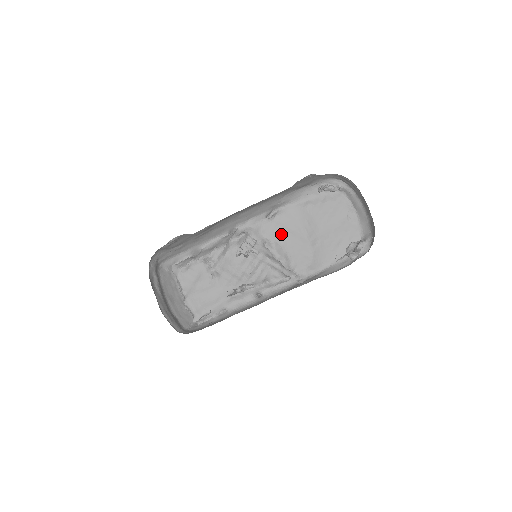
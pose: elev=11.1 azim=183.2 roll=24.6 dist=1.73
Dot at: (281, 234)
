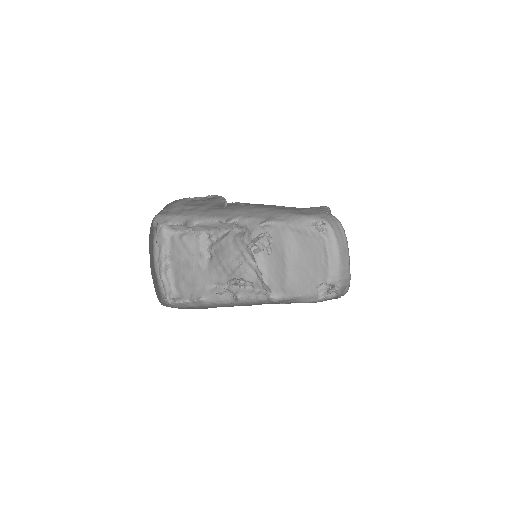
Dot at: occluded
